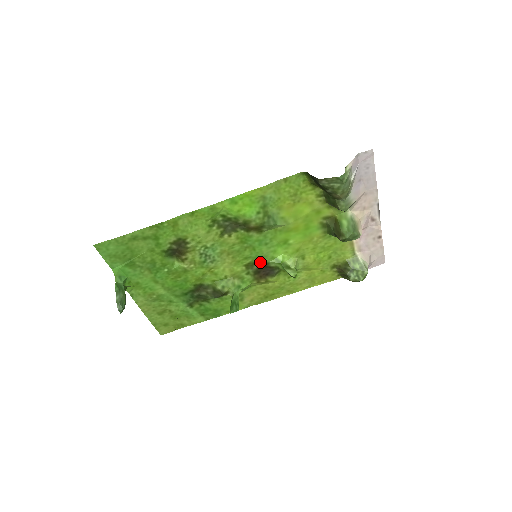
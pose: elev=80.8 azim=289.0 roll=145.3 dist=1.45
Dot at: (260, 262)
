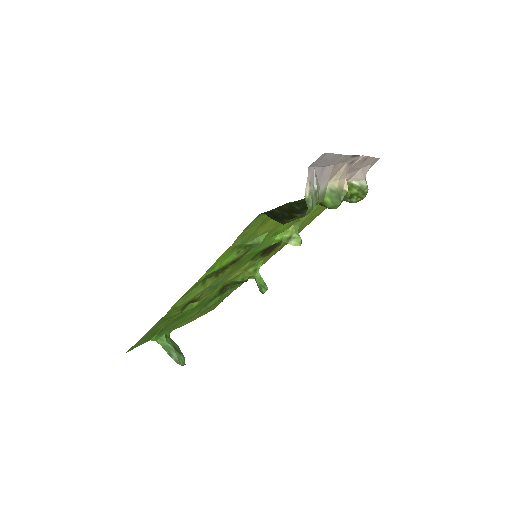
Dot at: (261, 251)
